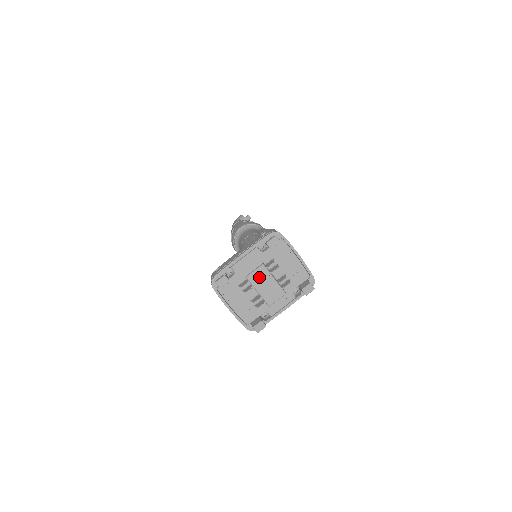
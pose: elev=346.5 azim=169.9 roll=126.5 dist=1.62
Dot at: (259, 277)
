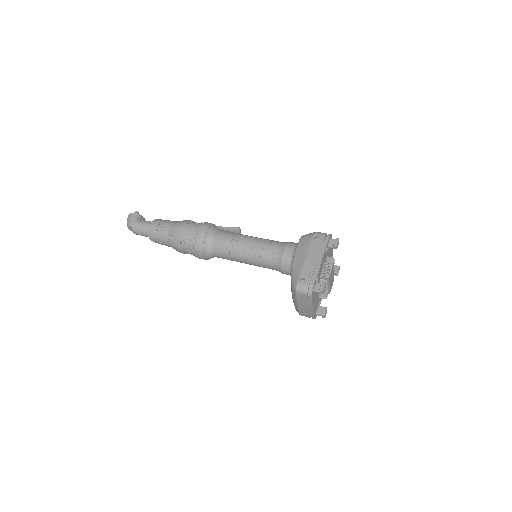
Dot at: (331, 274)
